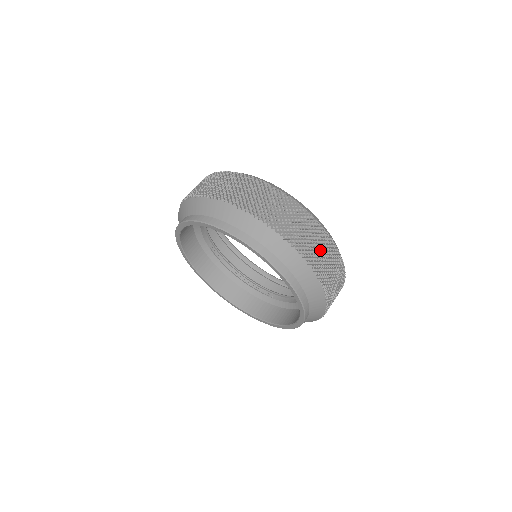
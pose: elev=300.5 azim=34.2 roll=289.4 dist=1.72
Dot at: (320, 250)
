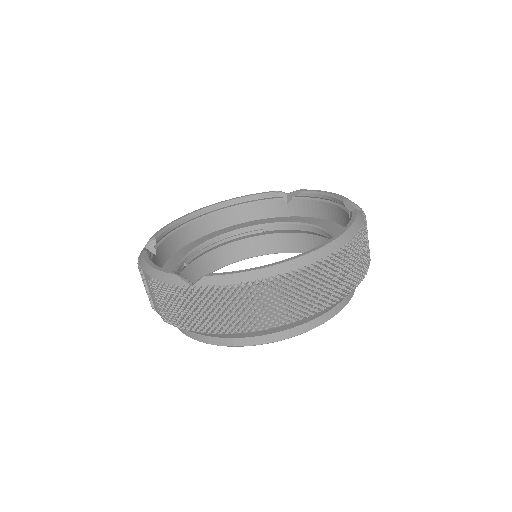
Dot at: (359, 257)
